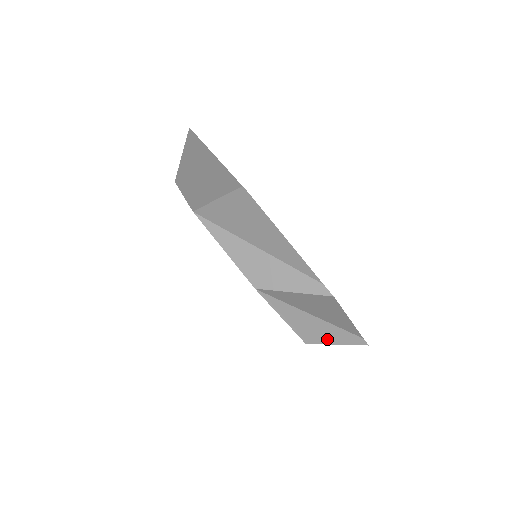
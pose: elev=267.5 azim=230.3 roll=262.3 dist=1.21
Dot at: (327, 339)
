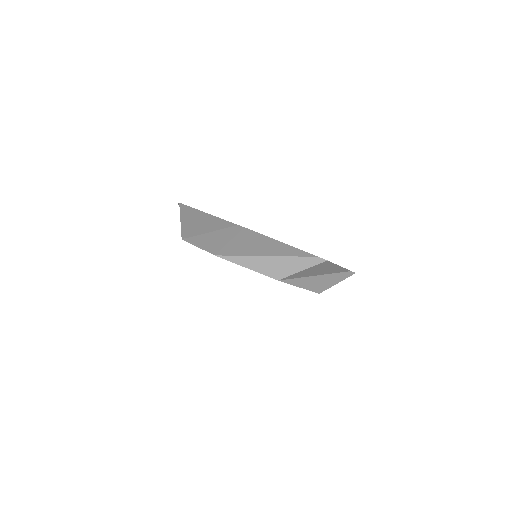
Dot at: occluded
